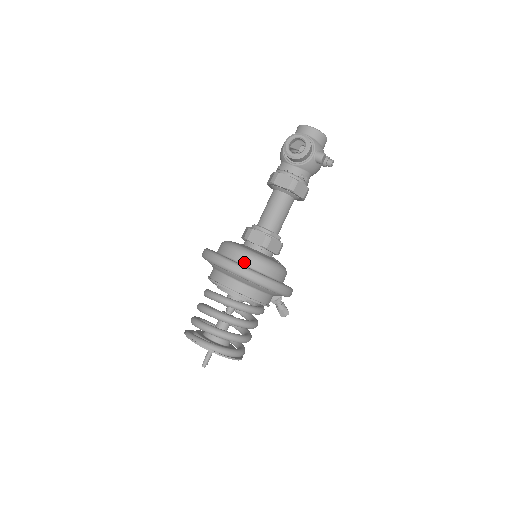
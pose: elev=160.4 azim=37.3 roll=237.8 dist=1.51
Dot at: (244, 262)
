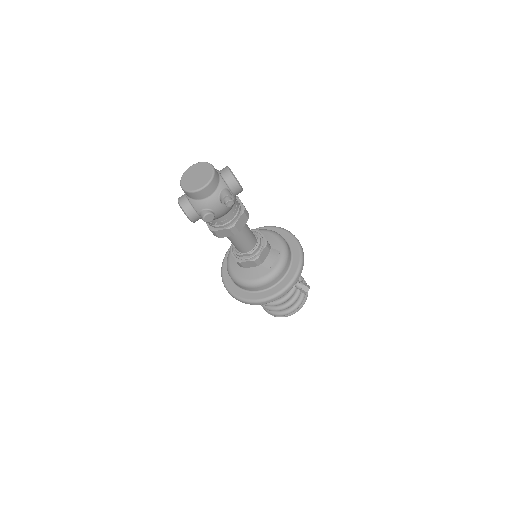
Dot at: (233, 281)
